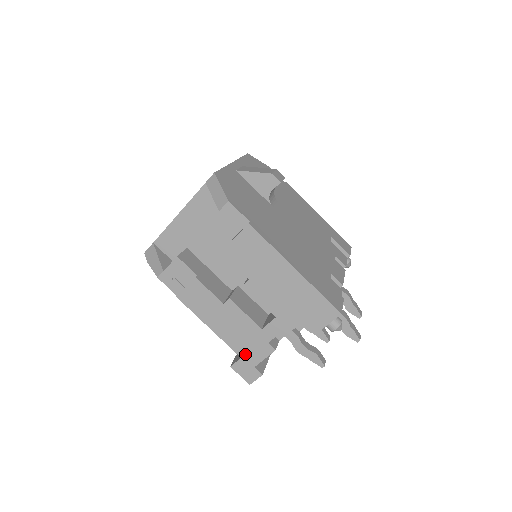
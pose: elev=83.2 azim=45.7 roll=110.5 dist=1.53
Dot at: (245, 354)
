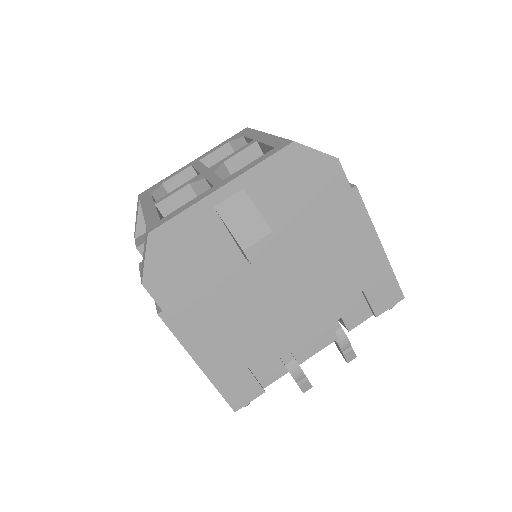
Dot at: occluded
